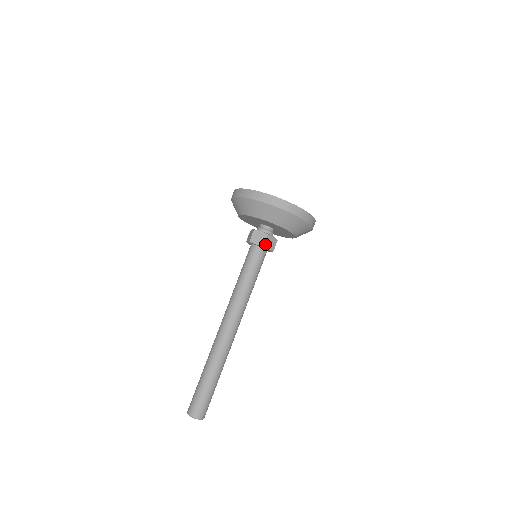
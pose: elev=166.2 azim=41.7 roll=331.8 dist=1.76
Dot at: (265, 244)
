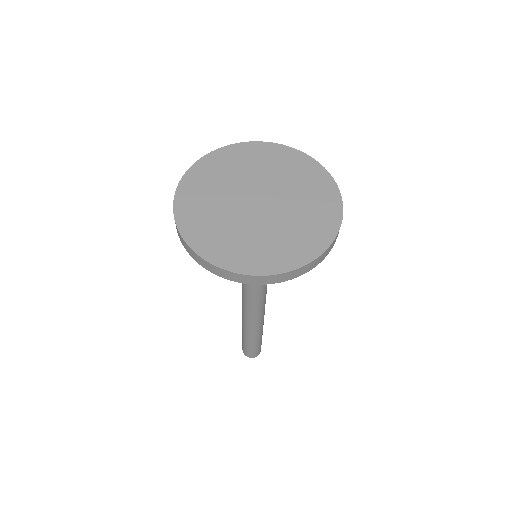
Dot at: occluded
